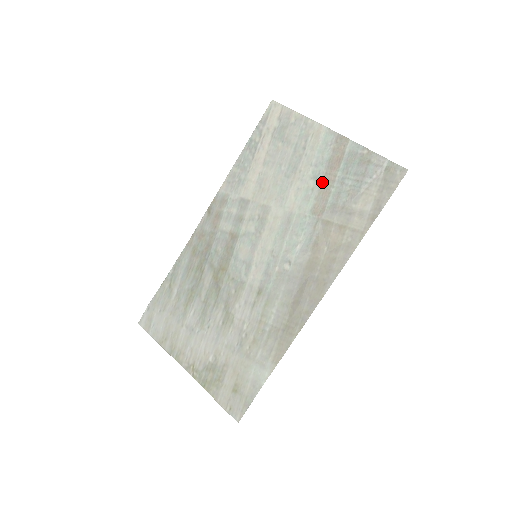
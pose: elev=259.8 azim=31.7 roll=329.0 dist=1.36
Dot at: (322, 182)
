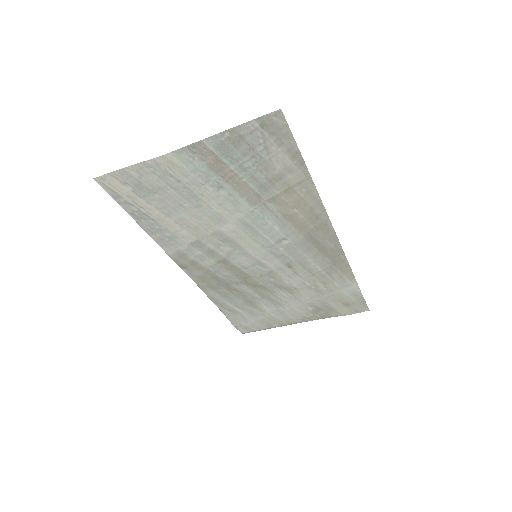
Dot at: (229, 184)
